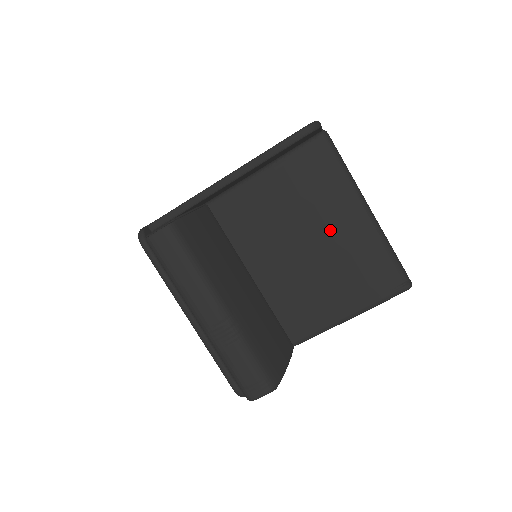
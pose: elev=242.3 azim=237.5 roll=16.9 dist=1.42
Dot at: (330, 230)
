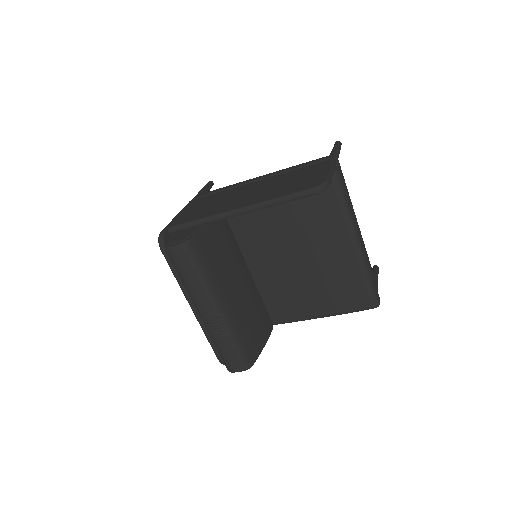
Dot at: (322, 252)
